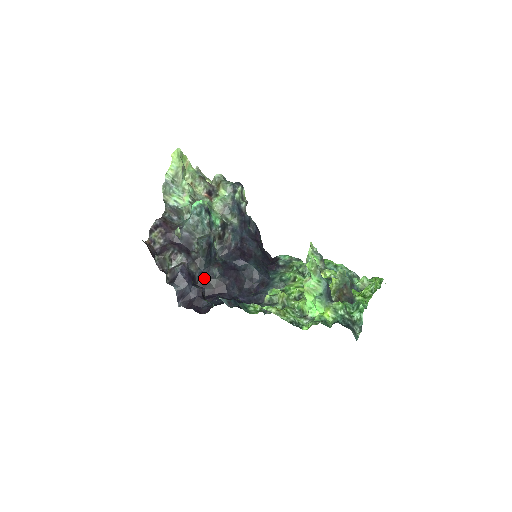
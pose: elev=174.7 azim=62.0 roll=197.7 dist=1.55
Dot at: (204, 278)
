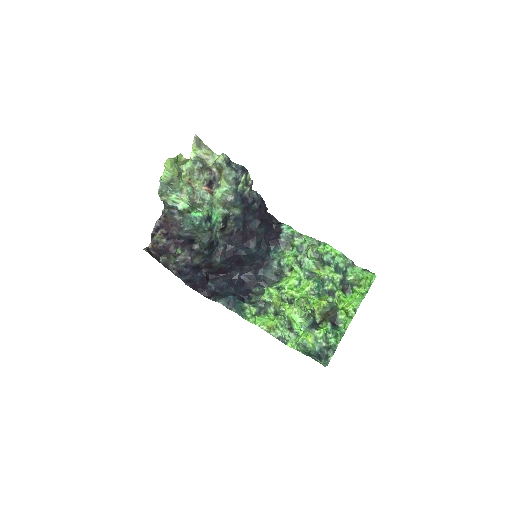
Dot at: (207, 264)
